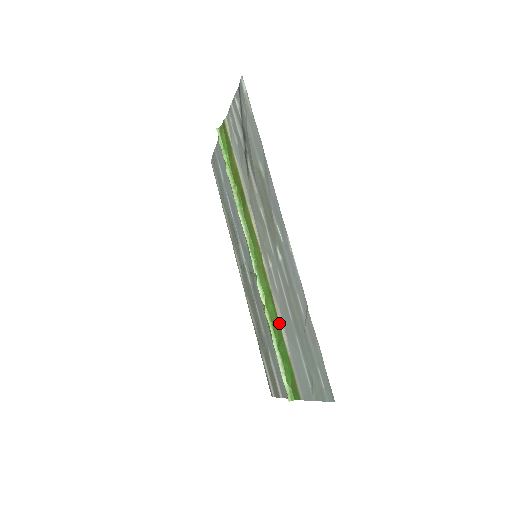
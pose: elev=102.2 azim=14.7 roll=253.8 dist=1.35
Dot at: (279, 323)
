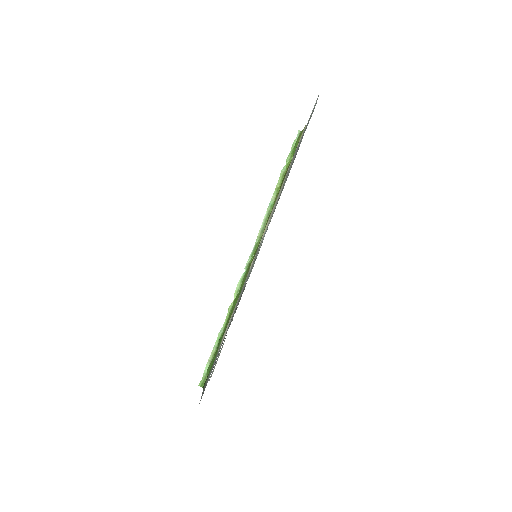
Dot at: (229, 320)
